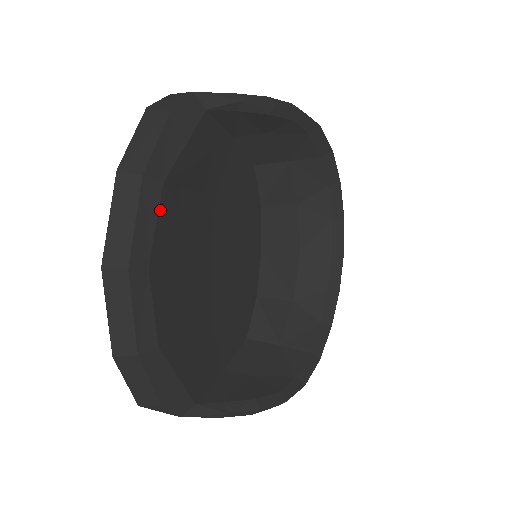
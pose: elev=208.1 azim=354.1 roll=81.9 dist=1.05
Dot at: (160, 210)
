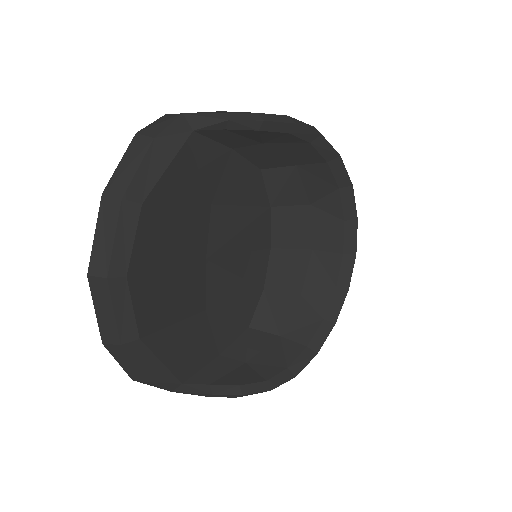
Dot at: (139, 228)
